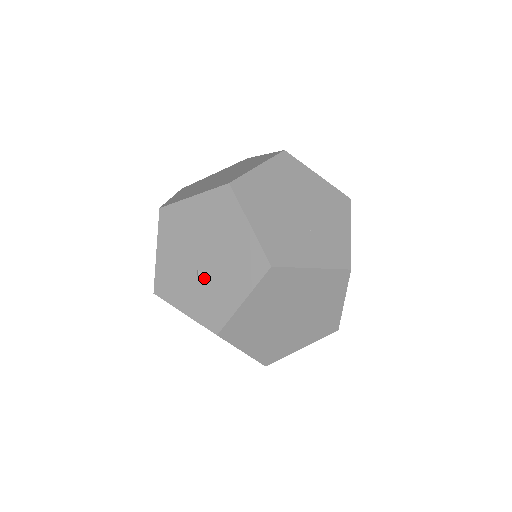
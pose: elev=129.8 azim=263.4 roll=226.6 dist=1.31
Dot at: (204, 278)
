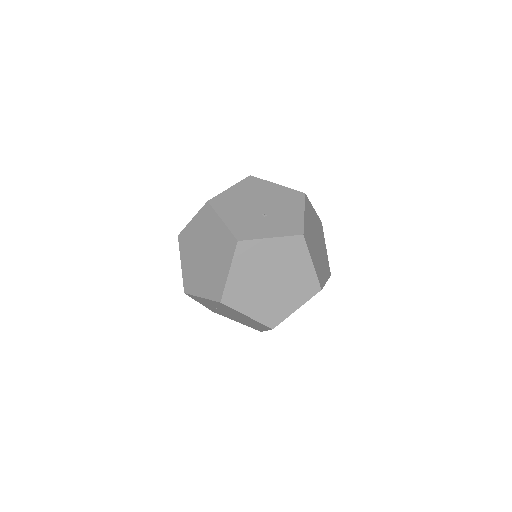
Dot at: (270, 215)
